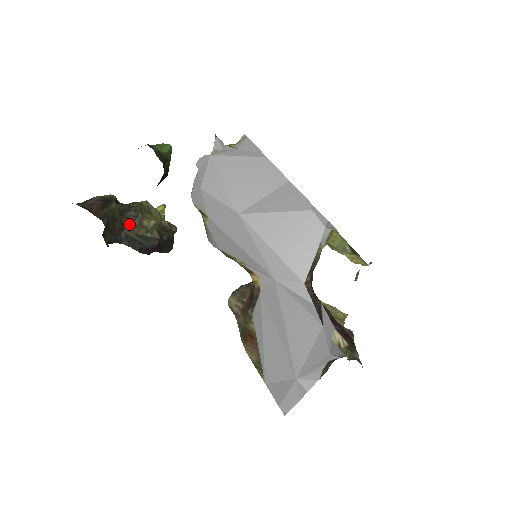
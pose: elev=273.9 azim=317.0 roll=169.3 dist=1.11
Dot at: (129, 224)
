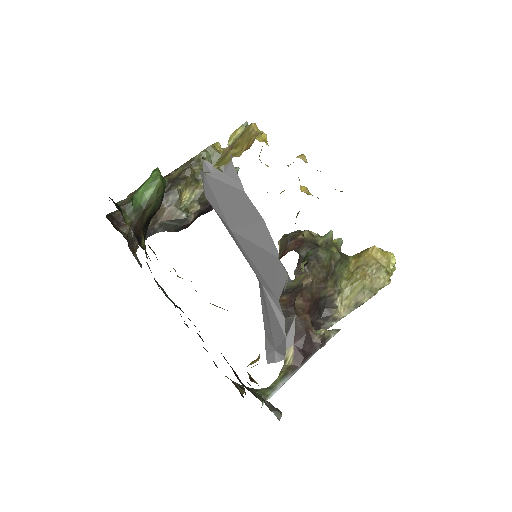
Dot at: (164, 212)
